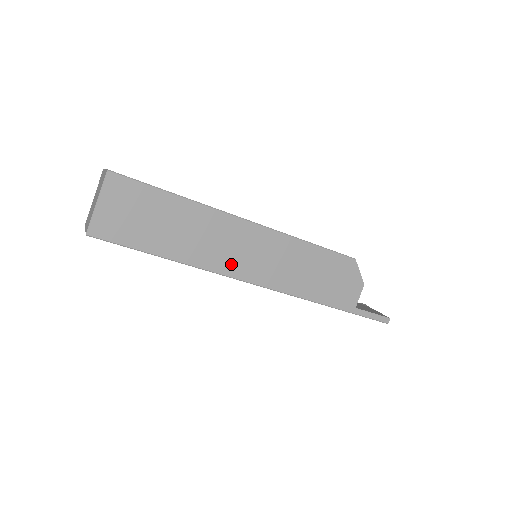
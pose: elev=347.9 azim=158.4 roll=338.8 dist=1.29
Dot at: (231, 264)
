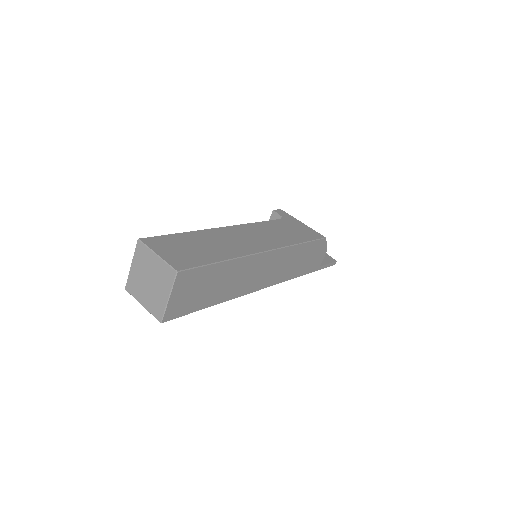
Dot at: (253, 285)
